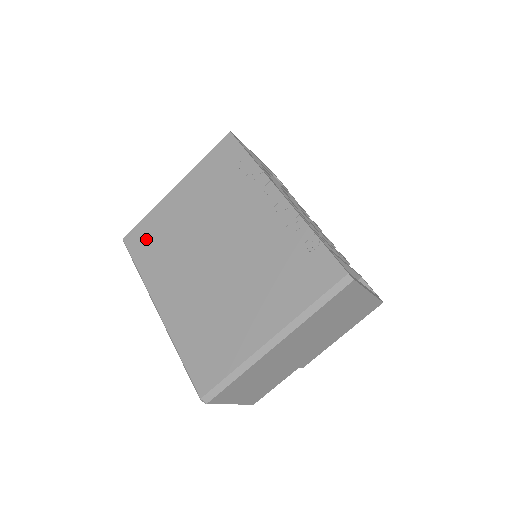
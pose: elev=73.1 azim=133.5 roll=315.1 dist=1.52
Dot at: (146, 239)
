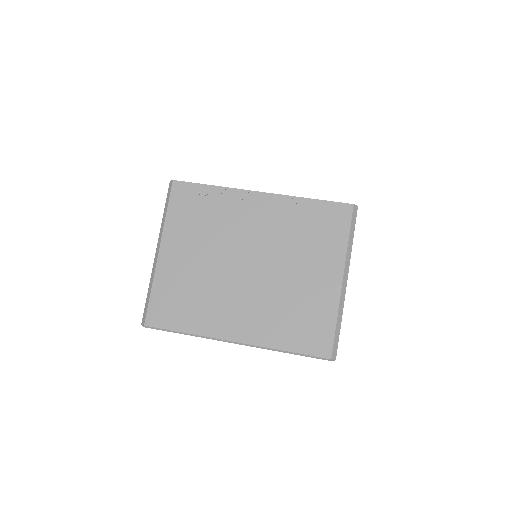
Dot at: (171, 307)
